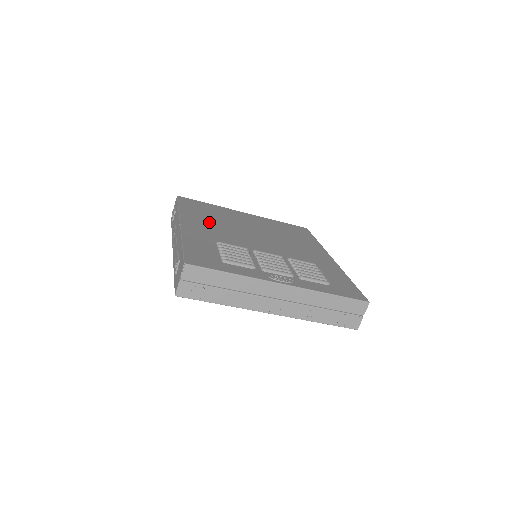
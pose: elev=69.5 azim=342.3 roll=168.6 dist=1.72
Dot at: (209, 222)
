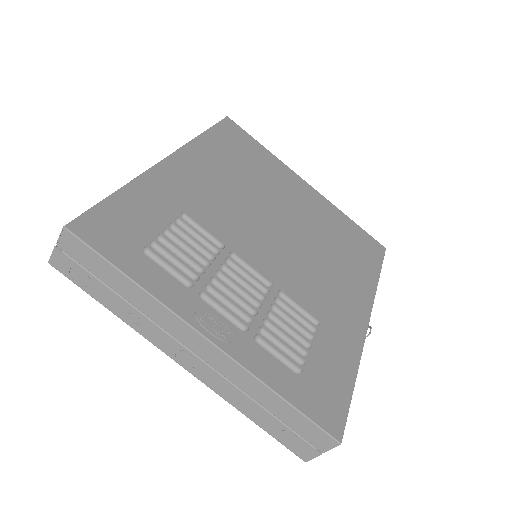
Dot at: (221, 174)
